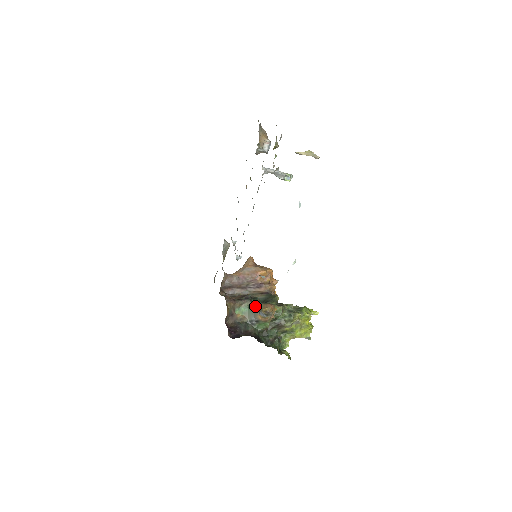
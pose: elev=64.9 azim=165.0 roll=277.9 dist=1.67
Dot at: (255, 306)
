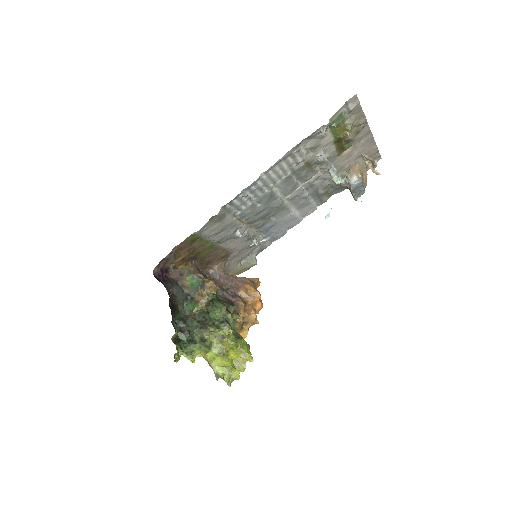
Dot at: occluded
